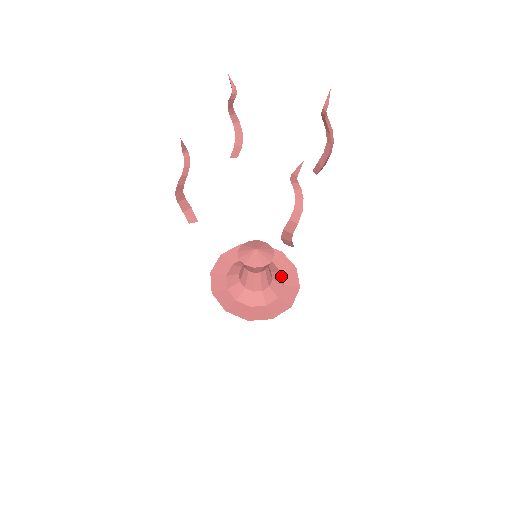
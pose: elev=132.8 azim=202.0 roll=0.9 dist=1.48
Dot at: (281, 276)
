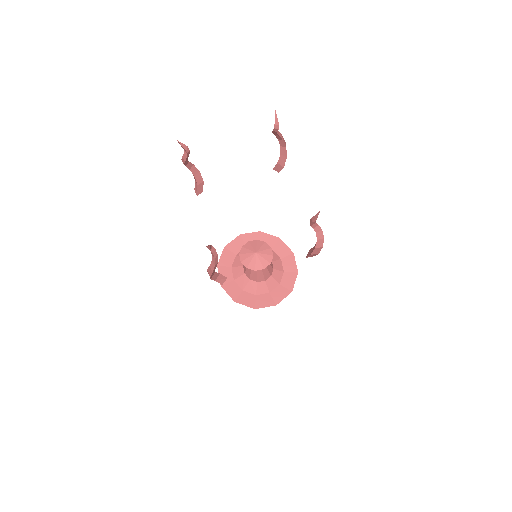
Dot at: (274, 253)
